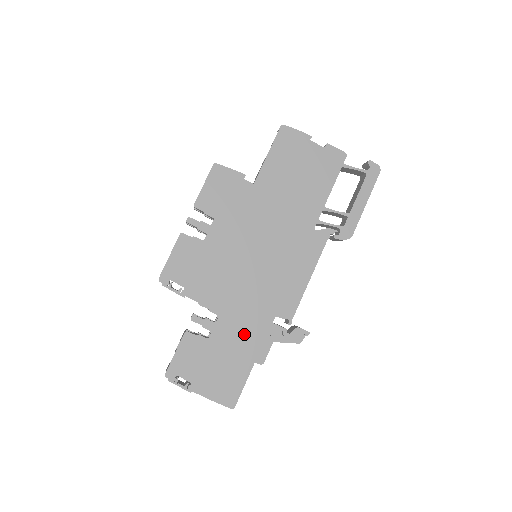
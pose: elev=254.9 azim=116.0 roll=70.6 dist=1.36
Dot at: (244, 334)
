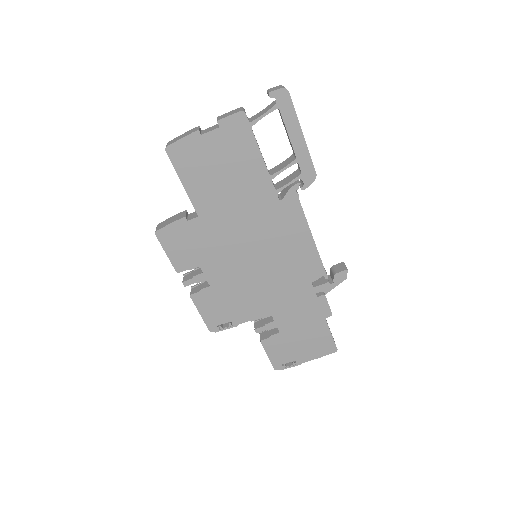
Dot at: (300, 310)
